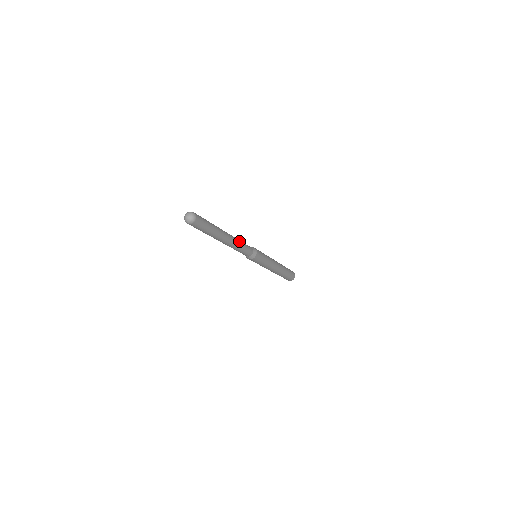
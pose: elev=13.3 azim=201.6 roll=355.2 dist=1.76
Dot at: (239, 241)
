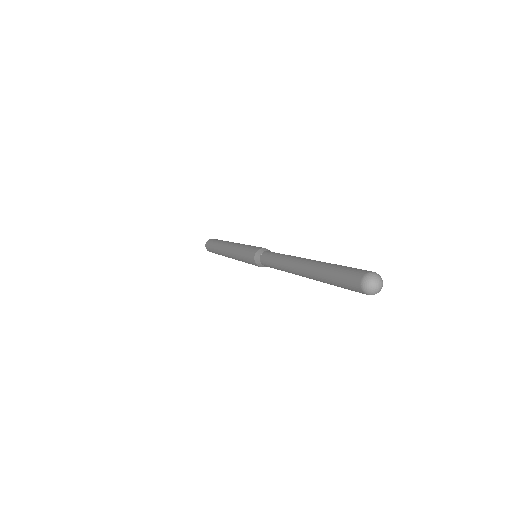
Dot at: occluded
